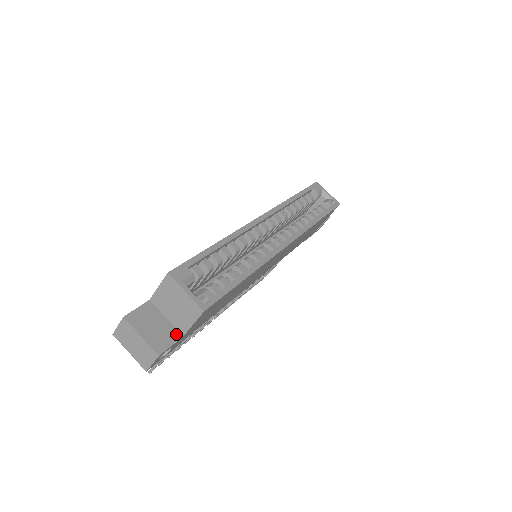
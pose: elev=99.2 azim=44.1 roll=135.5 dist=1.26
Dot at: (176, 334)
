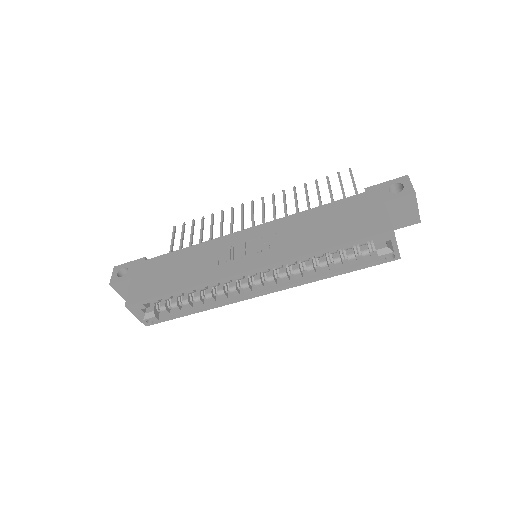
Dot at: occluded
